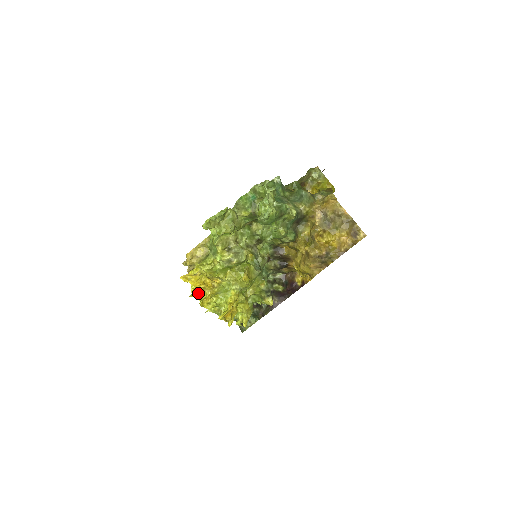
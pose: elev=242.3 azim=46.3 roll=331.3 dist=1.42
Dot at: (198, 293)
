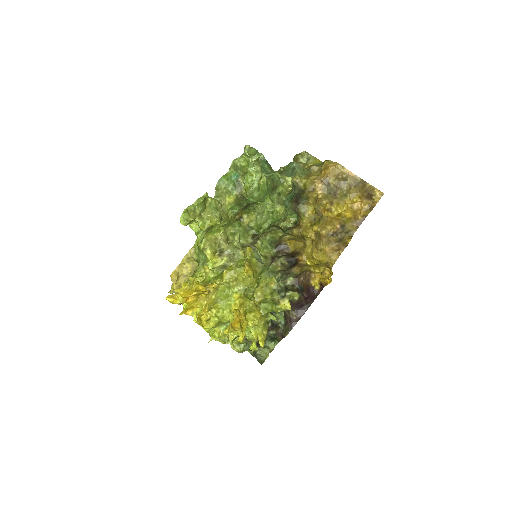
Dot at: (191, 308)
